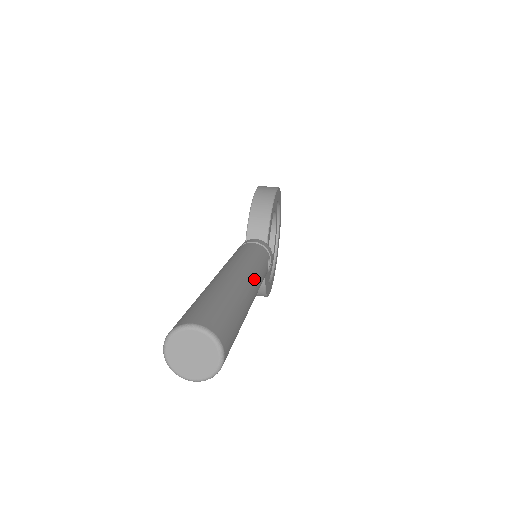
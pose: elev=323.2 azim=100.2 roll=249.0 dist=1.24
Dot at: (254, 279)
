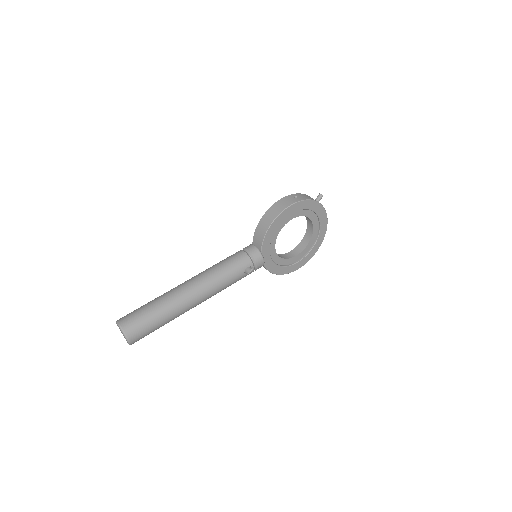
Dot at: (203, 291)
